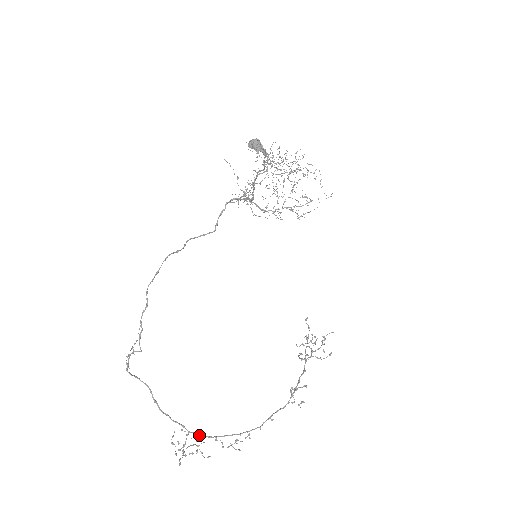
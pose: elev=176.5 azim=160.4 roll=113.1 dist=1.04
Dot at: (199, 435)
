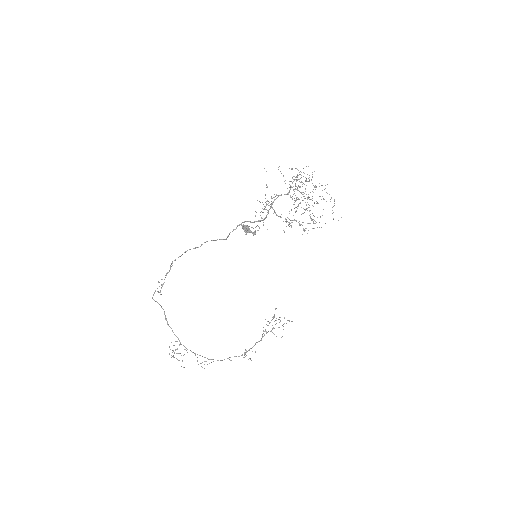
Dot at: (186, 348)
